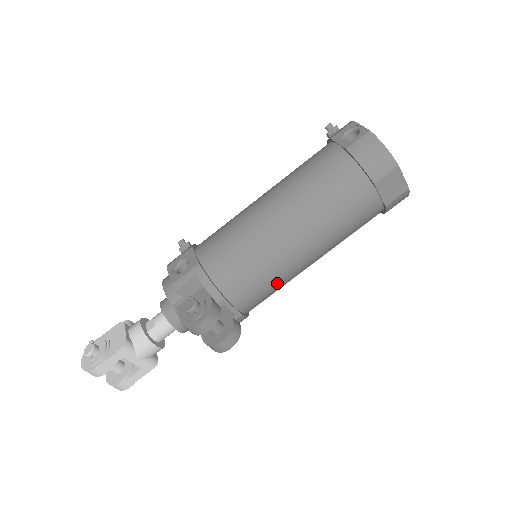
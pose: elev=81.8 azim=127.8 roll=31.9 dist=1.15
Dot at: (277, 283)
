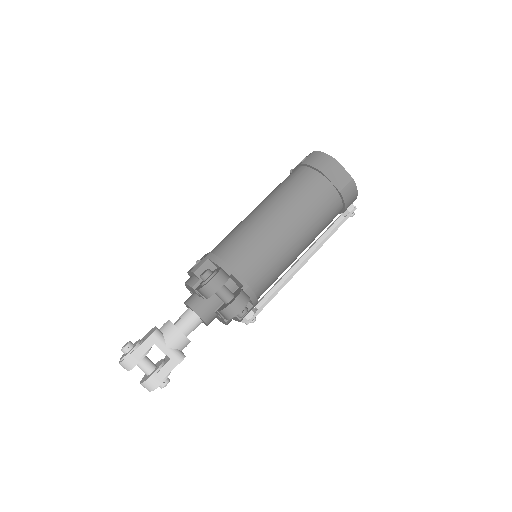
Dot at: (273, 259)
